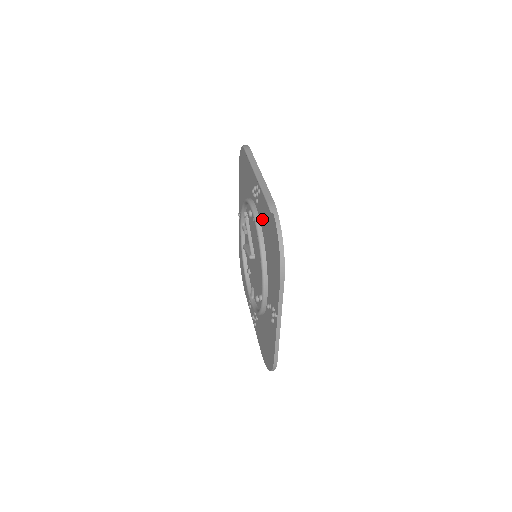
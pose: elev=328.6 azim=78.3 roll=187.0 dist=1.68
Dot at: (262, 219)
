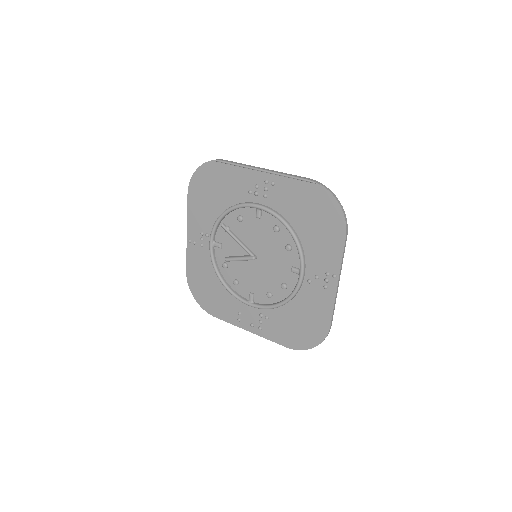
Dot at: (284, 206)
